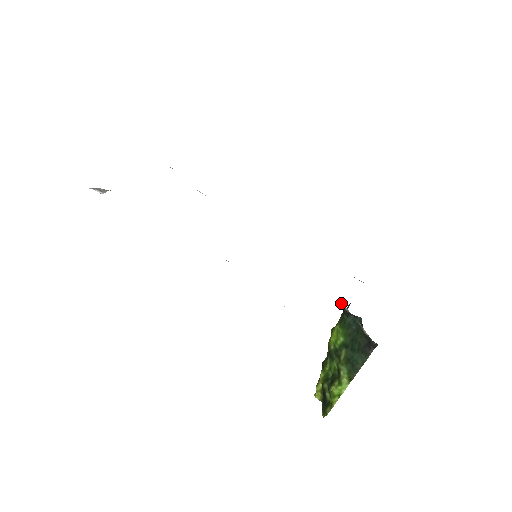
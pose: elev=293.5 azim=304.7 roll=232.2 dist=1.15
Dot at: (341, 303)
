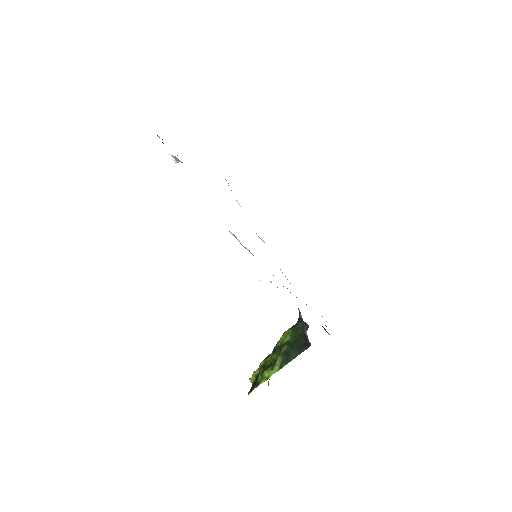
Dot at: (299, 311)
